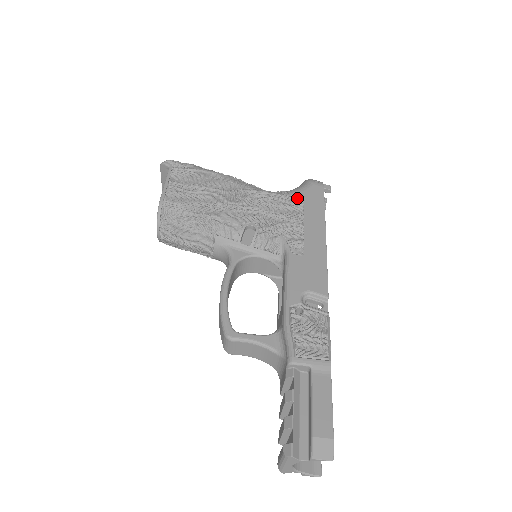
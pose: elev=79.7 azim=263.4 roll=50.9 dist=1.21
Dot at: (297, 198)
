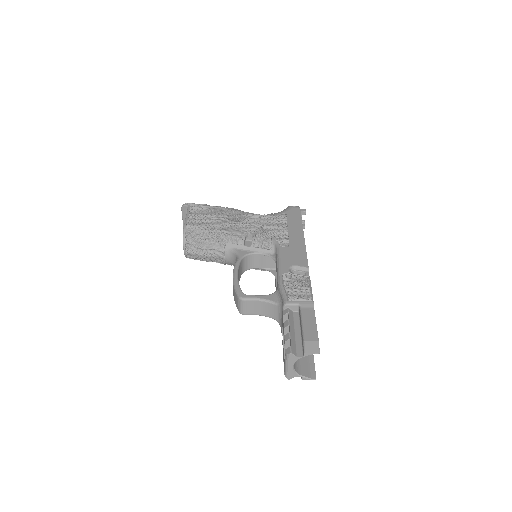
Dot at: (281, 216)
